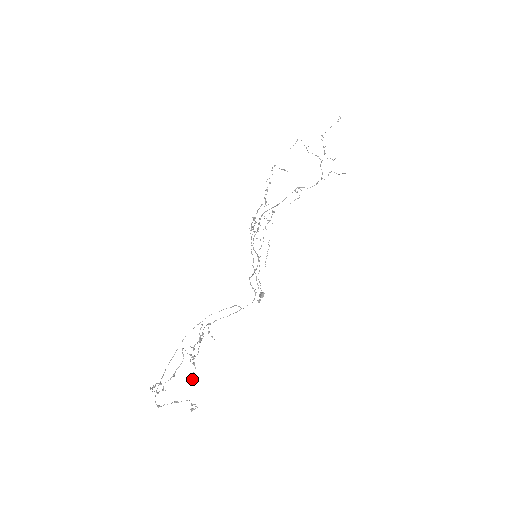
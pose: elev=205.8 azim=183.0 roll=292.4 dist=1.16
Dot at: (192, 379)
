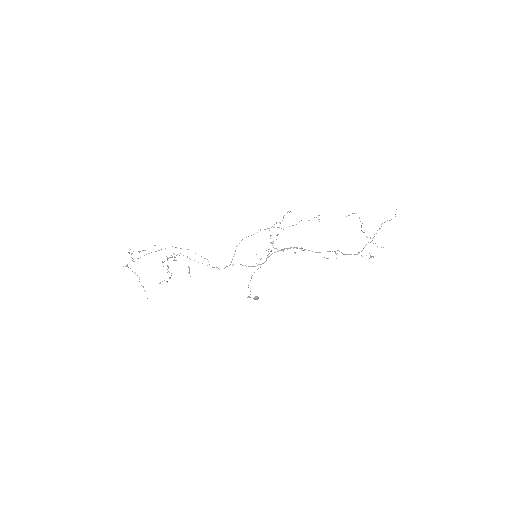
Dot at: (160, 282)
